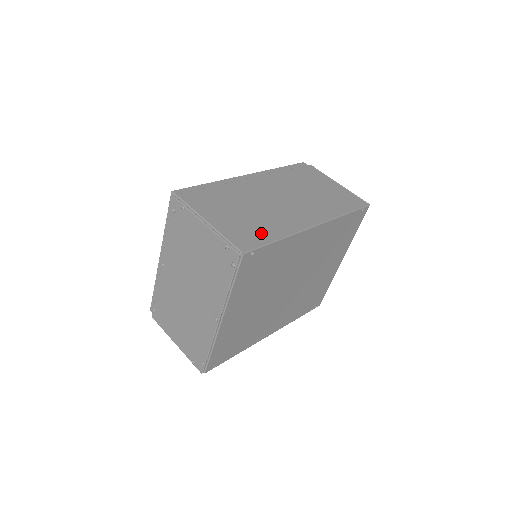
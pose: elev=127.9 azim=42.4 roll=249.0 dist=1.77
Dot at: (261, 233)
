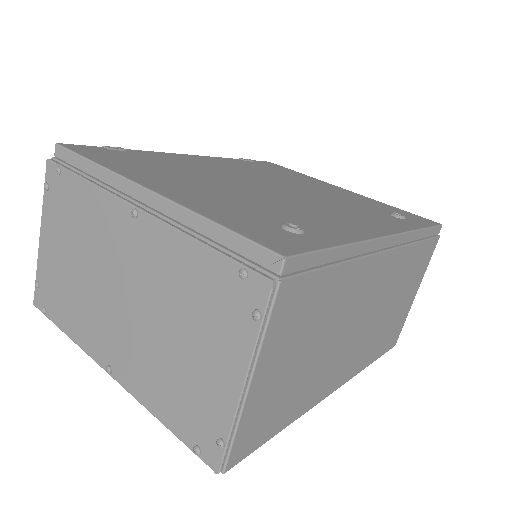
Dot at: (280, 415)
